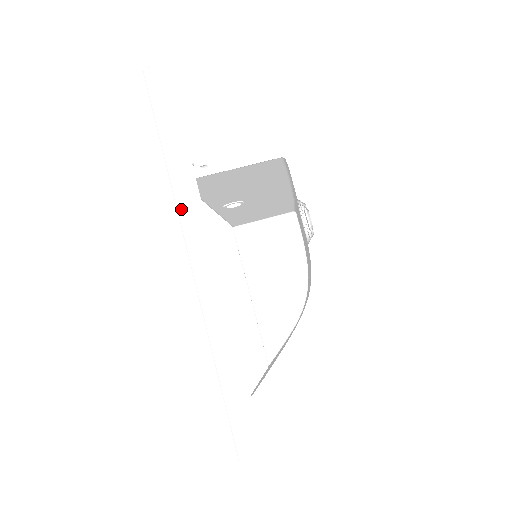
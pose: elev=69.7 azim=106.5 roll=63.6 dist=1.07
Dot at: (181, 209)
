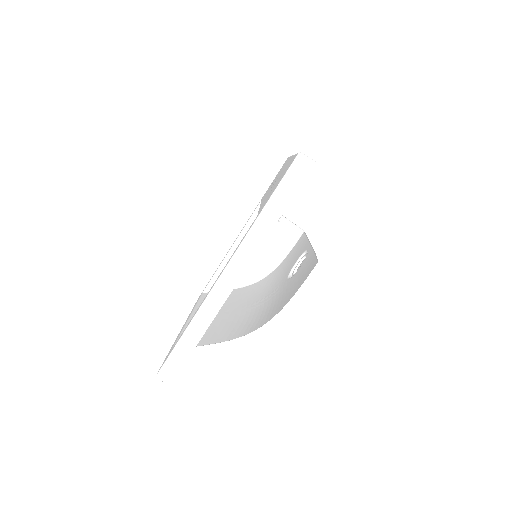
Dot at: (243, 247)
